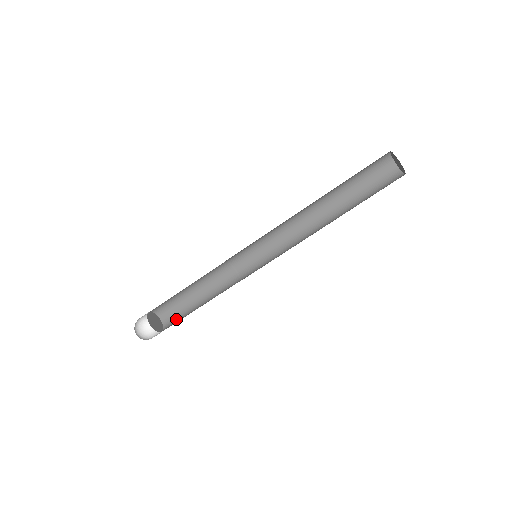
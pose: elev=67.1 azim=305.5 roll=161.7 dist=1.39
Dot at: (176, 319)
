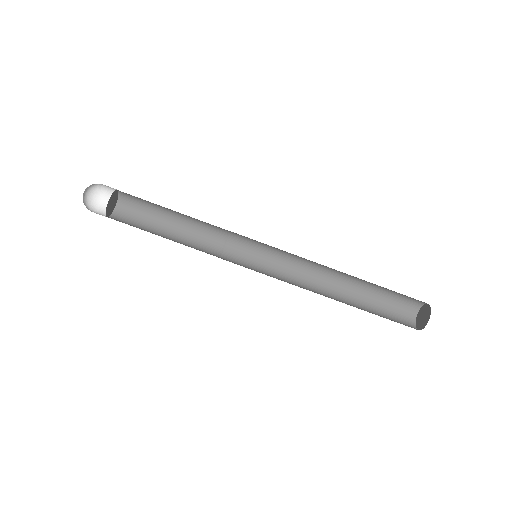
Dot at: (129, 224)
